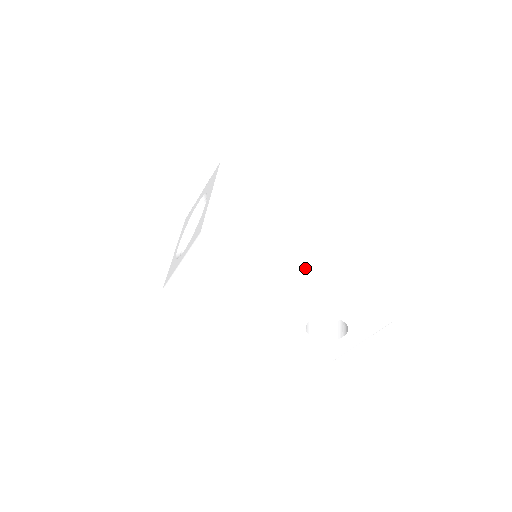
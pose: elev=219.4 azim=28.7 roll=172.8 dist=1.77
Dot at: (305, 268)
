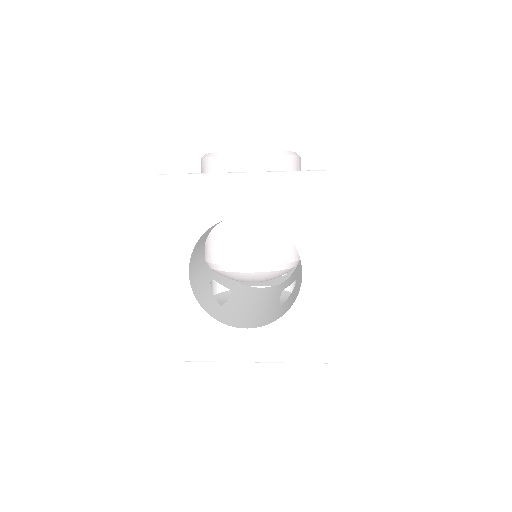
Dot at: occluded
